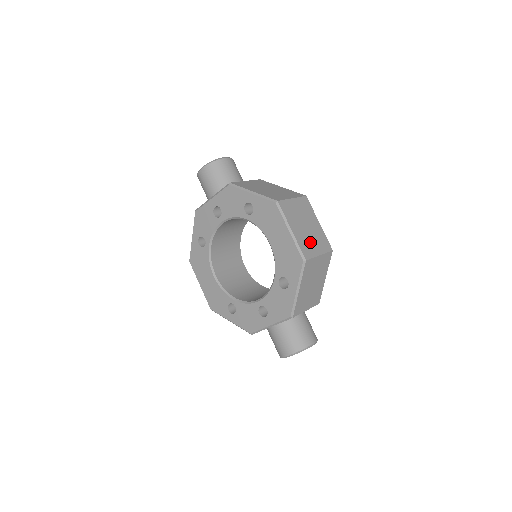
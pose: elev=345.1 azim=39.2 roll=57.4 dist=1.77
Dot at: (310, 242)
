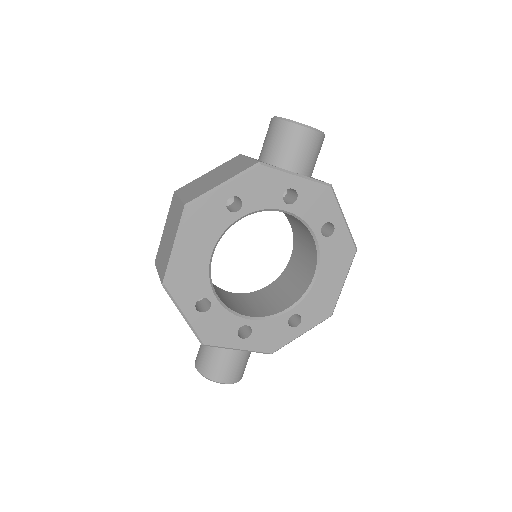
Dot at: occluded
